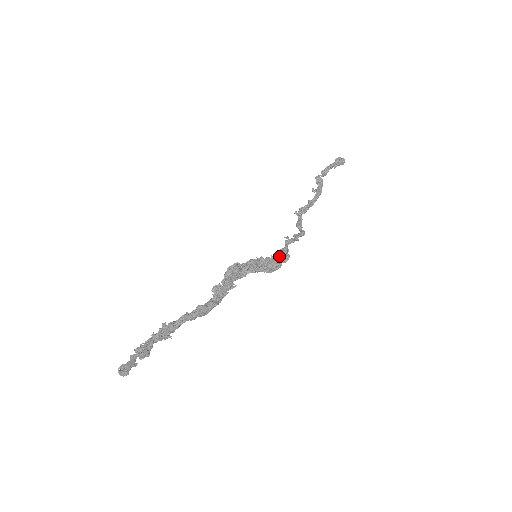
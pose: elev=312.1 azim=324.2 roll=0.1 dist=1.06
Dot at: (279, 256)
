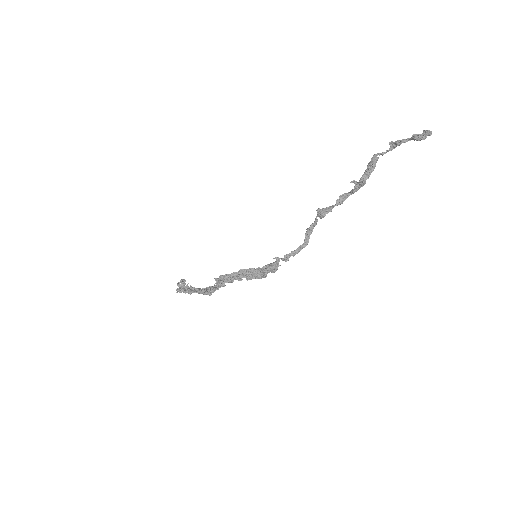
Dot at: (265, 271)
